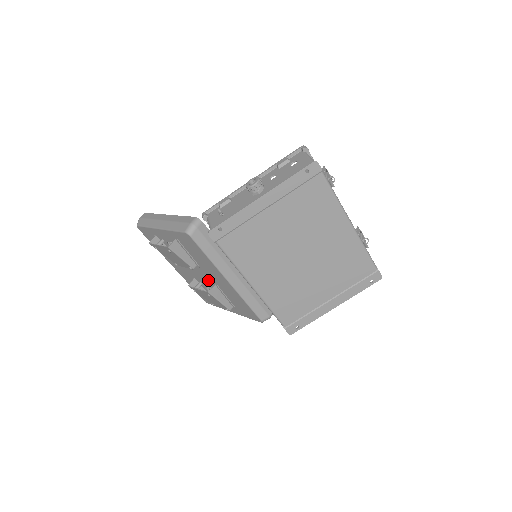
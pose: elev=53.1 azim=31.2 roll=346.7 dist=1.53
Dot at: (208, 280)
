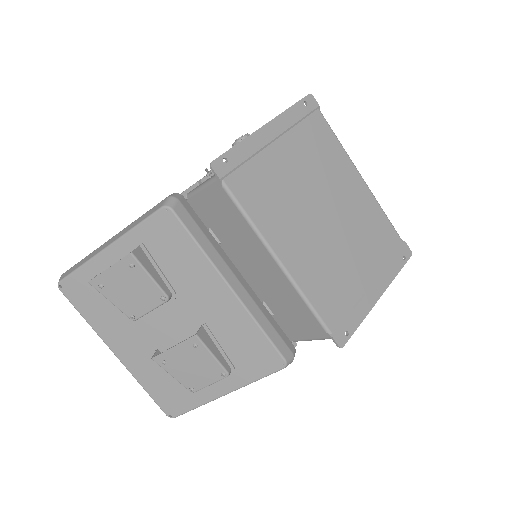
Dot at: (187, 326)
